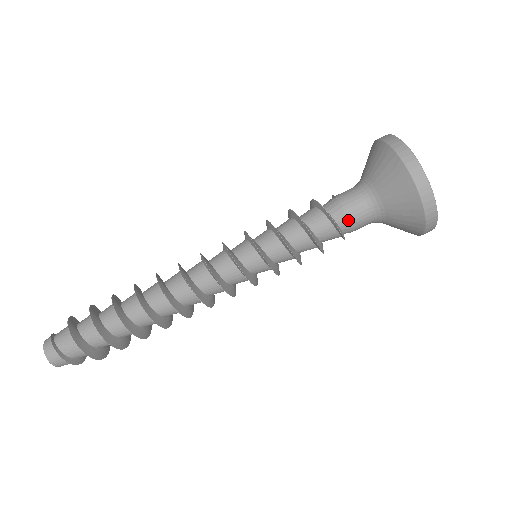
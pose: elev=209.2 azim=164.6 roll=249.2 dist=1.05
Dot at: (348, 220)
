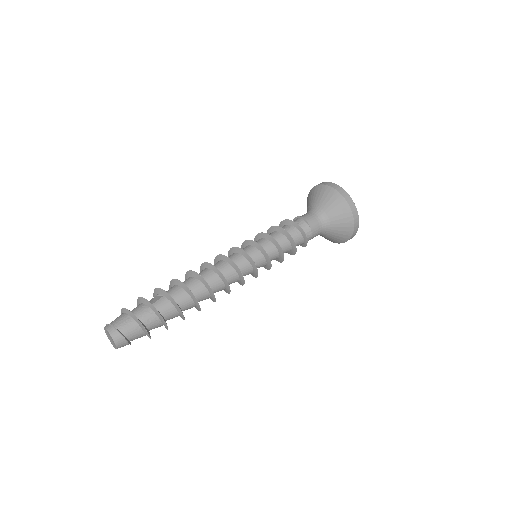
Dot at: (310, 239)
